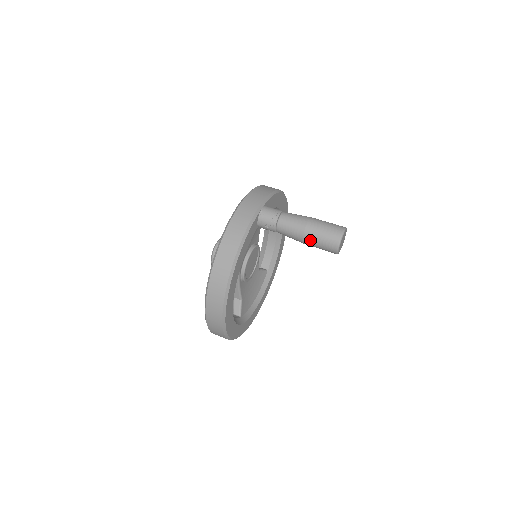
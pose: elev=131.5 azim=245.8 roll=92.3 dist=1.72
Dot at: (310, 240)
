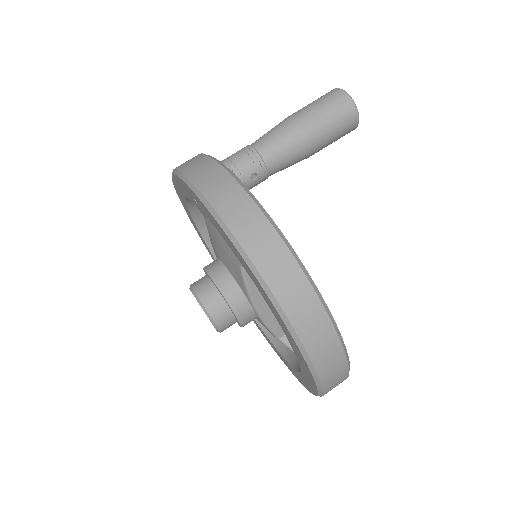
Dot at: (320, 135)
